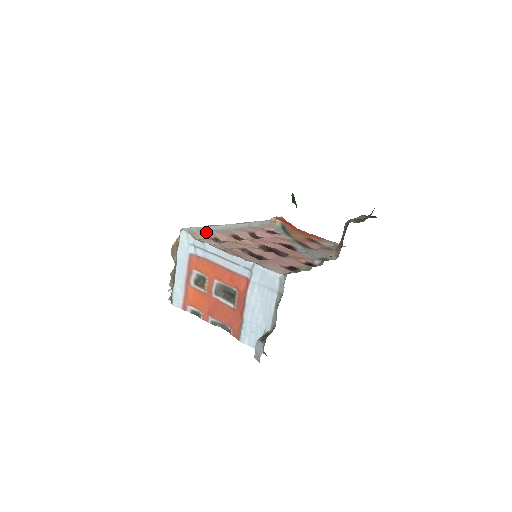
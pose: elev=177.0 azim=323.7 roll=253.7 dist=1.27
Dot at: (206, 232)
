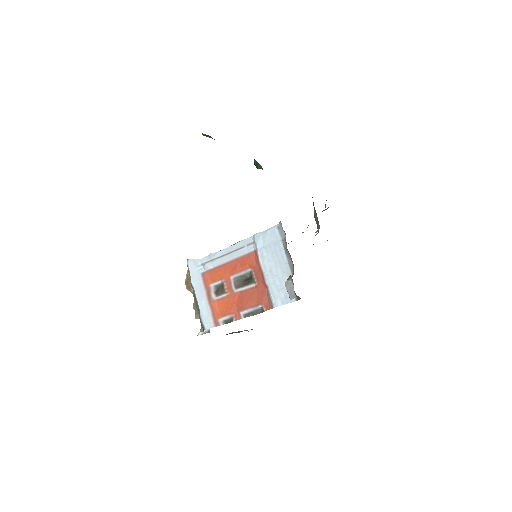
Dot at: occluded
